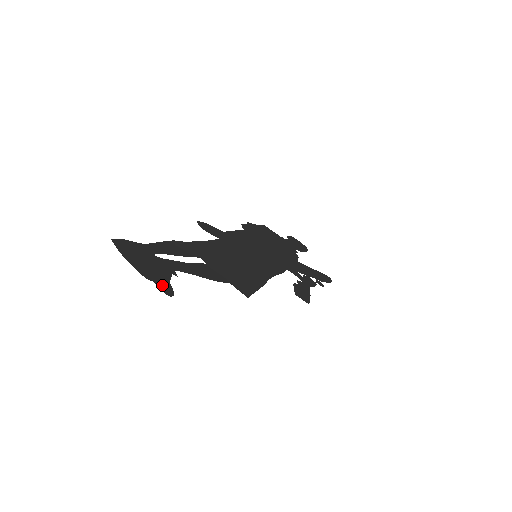
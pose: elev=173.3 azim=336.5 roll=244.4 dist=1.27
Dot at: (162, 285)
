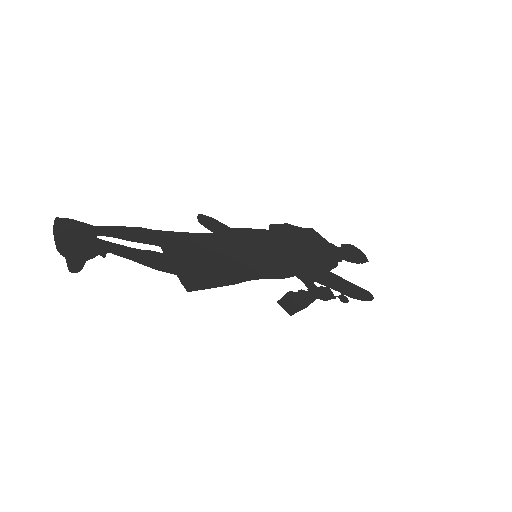
Dot at: (73, 262)
